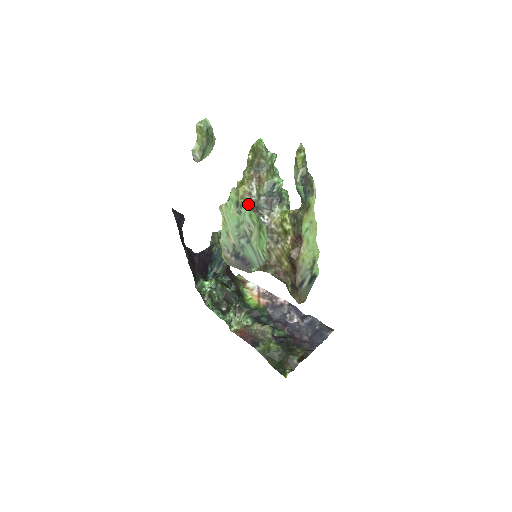
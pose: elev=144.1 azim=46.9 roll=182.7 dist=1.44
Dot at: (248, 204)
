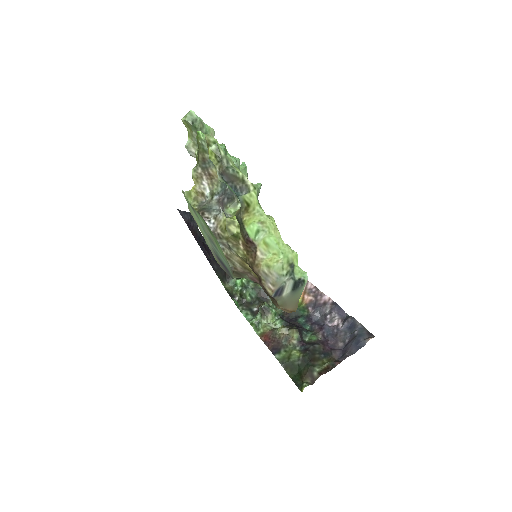
Dot at: (200, 206)
